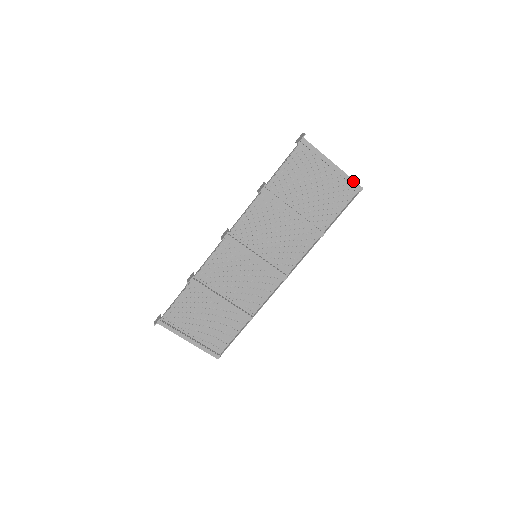
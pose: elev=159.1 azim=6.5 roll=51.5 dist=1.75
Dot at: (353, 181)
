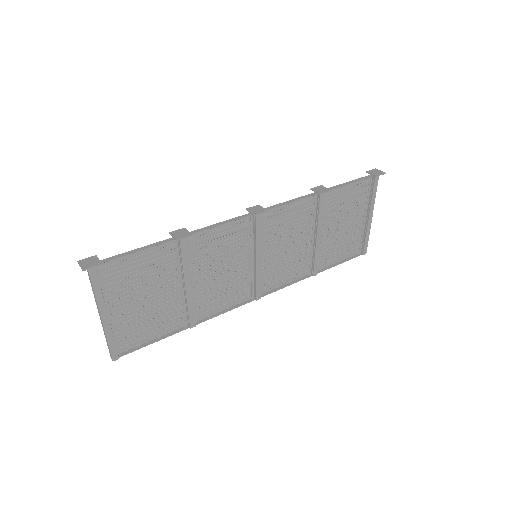
Dot at: (367, 242)
